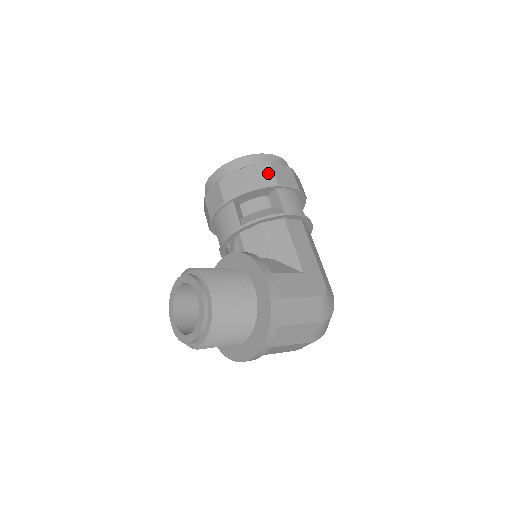
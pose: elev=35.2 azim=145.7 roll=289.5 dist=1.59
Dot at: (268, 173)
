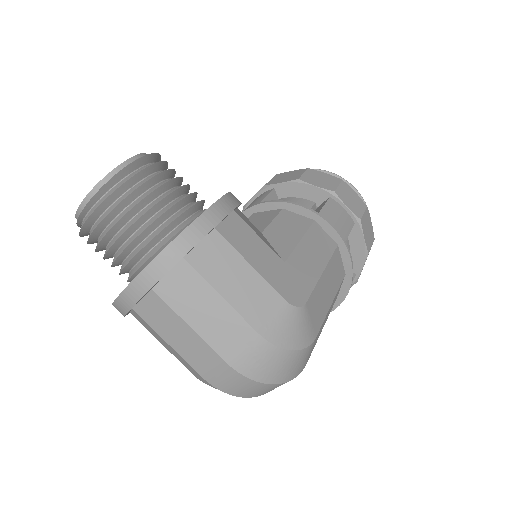
Dot at: (332, 182)
